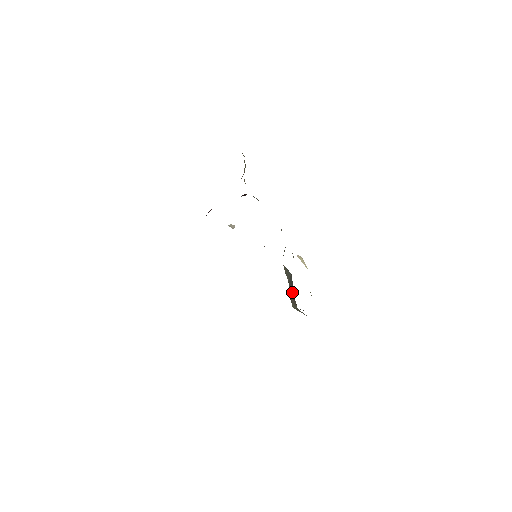
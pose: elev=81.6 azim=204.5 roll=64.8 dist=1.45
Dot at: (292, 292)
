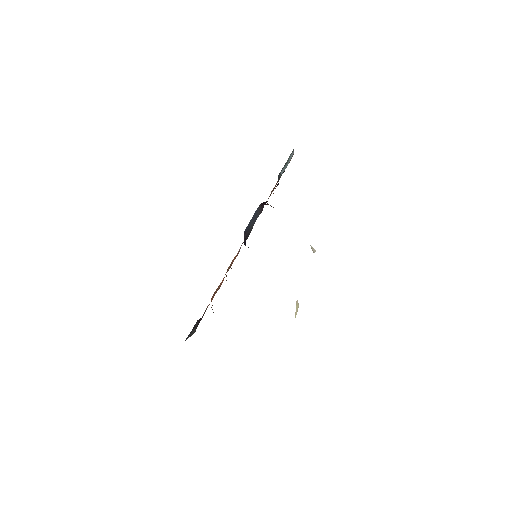
Dot at: occluded
